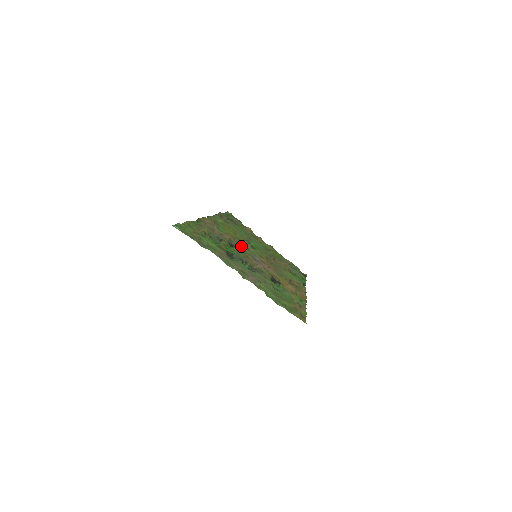
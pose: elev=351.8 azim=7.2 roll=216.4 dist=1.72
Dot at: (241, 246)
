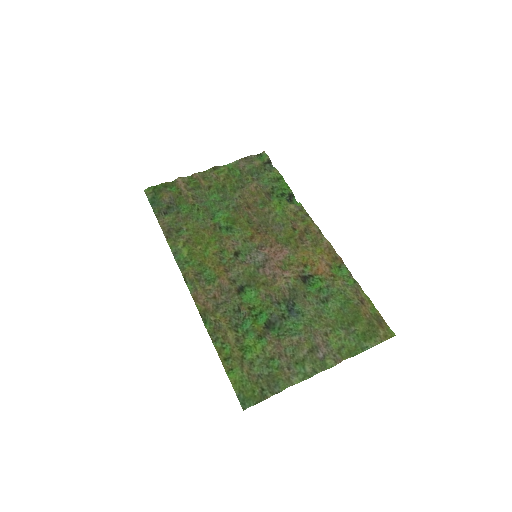
Dot at: (241, 271)
